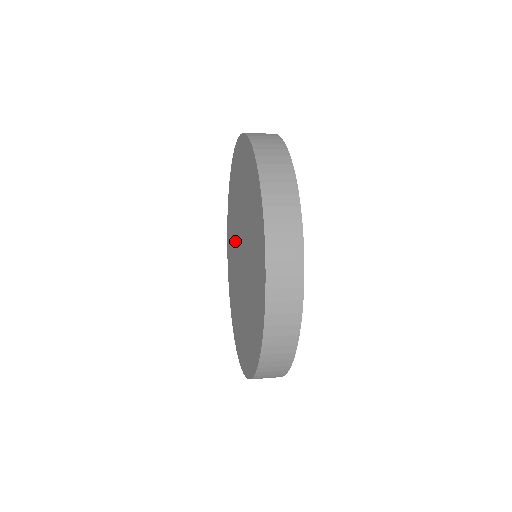
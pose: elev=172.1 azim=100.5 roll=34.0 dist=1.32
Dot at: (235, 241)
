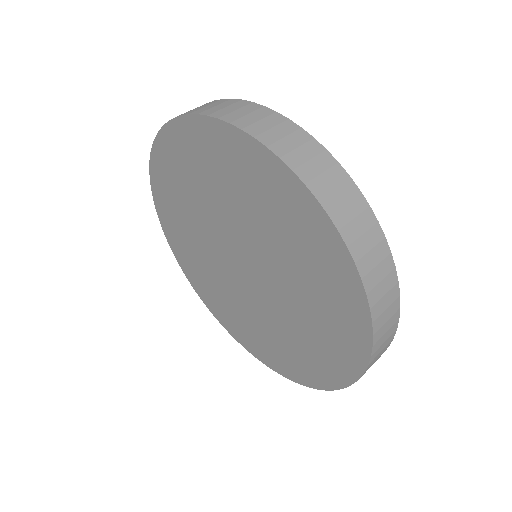
Dot at: (206, 244)
